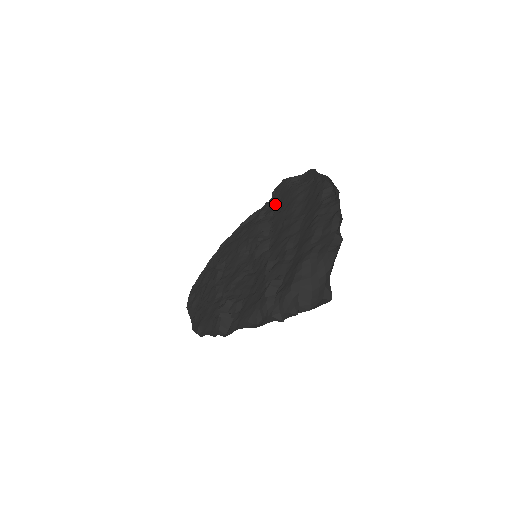
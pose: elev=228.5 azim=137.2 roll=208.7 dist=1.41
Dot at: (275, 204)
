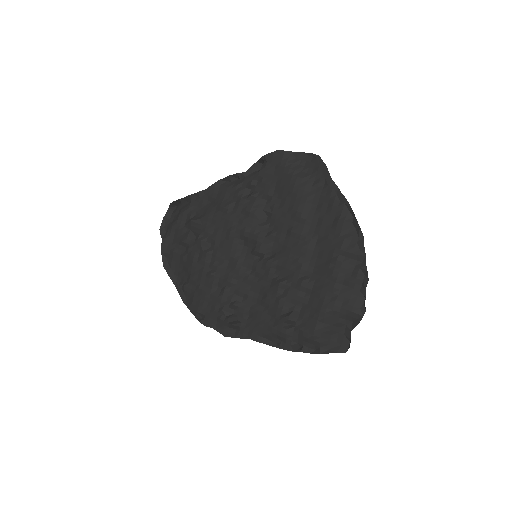
Dot at: (270, 186)
